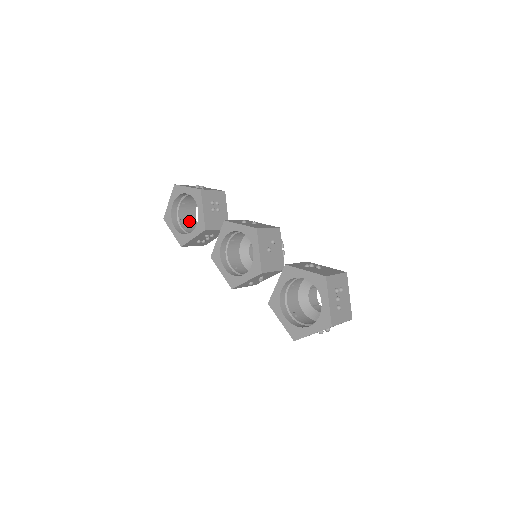
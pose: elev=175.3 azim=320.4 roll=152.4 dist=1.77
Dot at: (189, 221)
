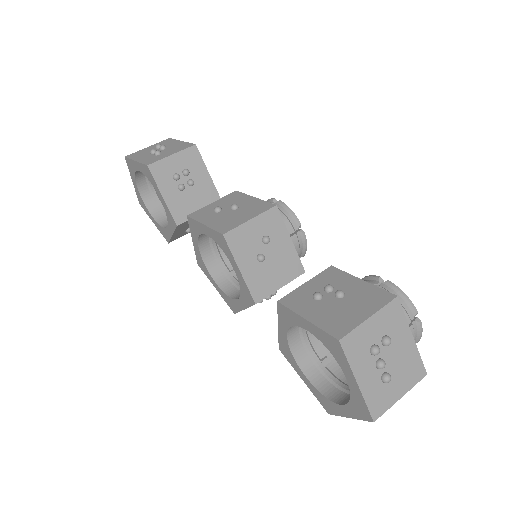
Dot at: occluded
